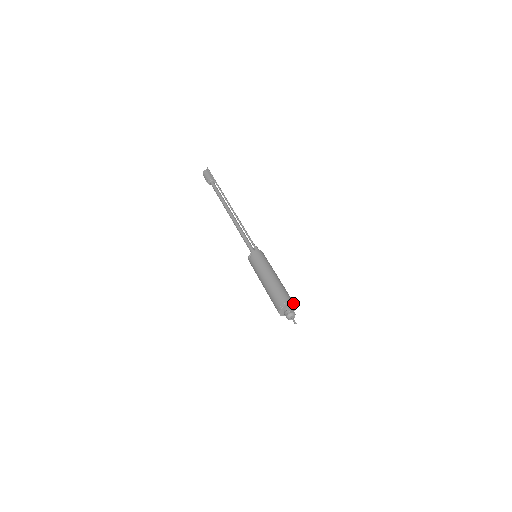
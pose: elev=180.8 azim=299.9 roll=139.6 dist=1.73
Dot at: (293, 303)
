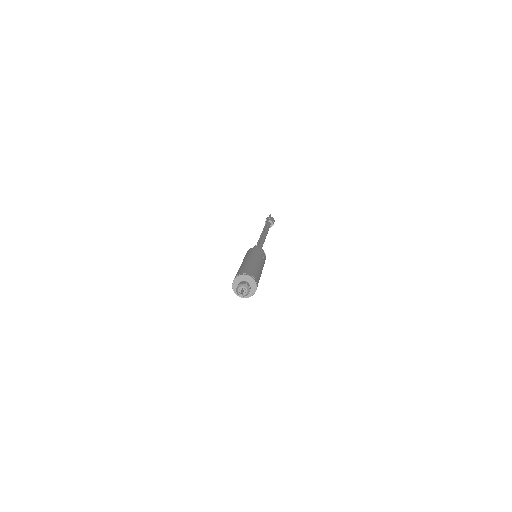
Dot at: (249, 275)
